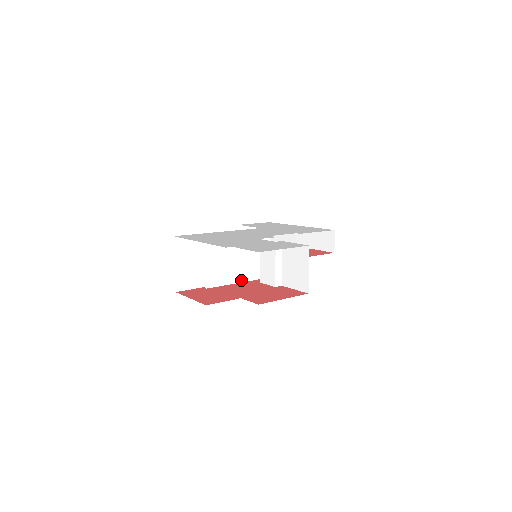
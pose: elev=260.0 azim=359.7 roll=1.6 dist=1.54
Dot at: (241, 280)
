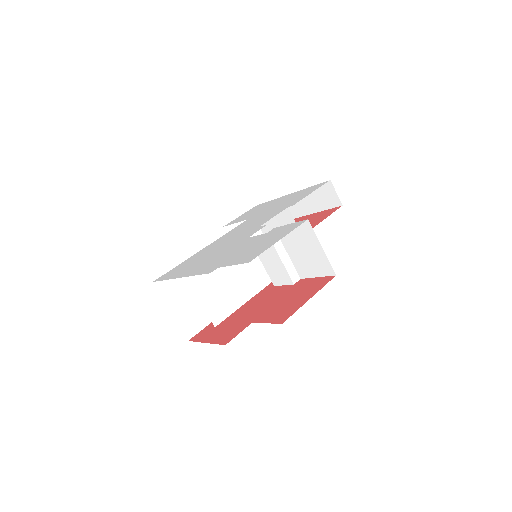
Dot at: (252, 294)
